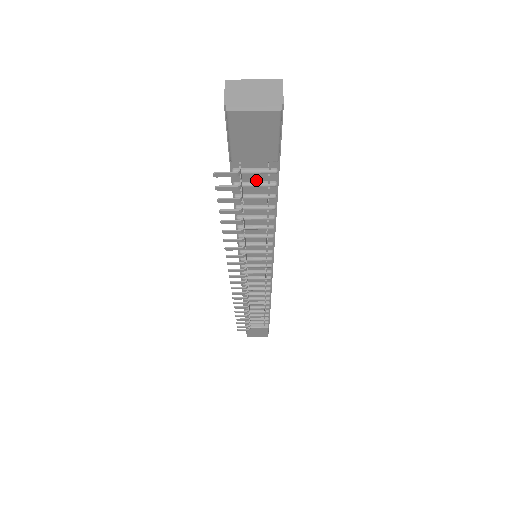
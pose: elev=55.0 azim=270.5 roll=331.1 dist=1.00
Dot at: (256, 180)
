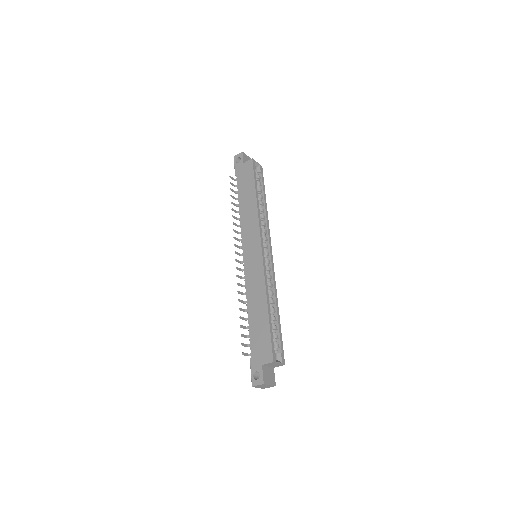
Dot at: occluded
